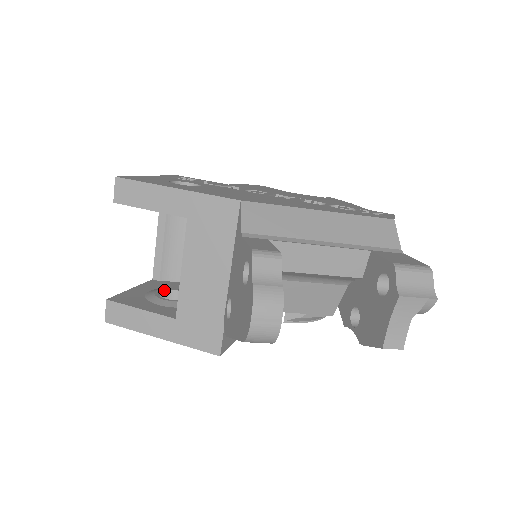
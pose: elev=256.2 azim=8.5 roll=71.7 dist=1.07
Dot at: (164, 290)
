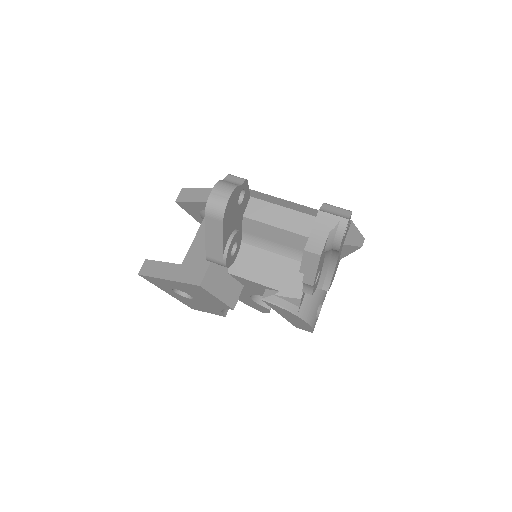
Dot at: occluded
